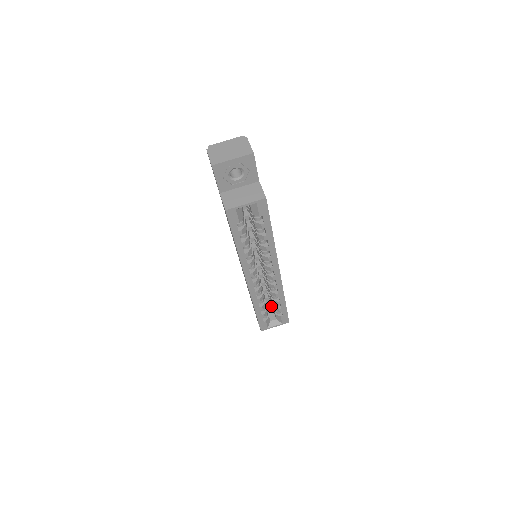
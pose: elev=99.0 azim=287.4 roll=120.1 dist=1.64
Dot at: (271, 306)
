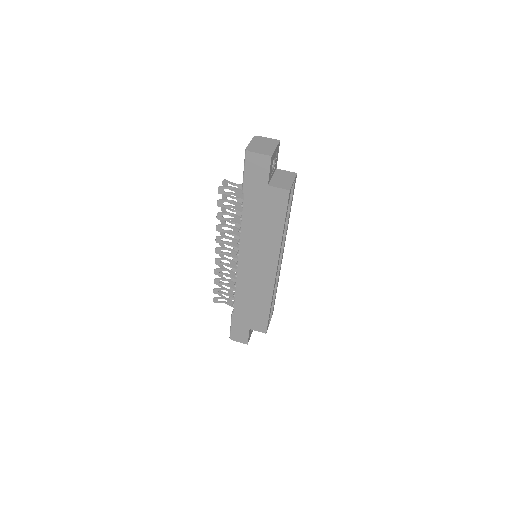
Dot at: occluded
